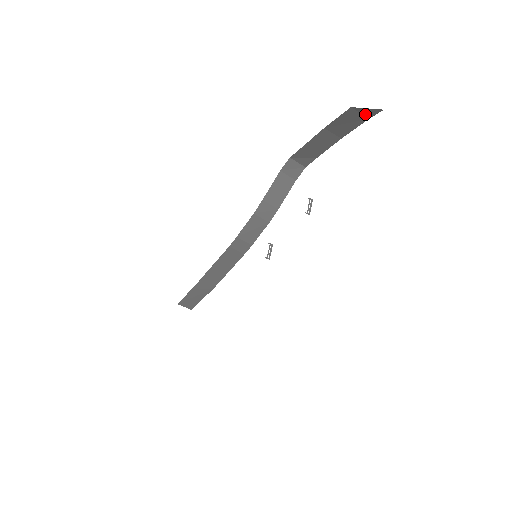
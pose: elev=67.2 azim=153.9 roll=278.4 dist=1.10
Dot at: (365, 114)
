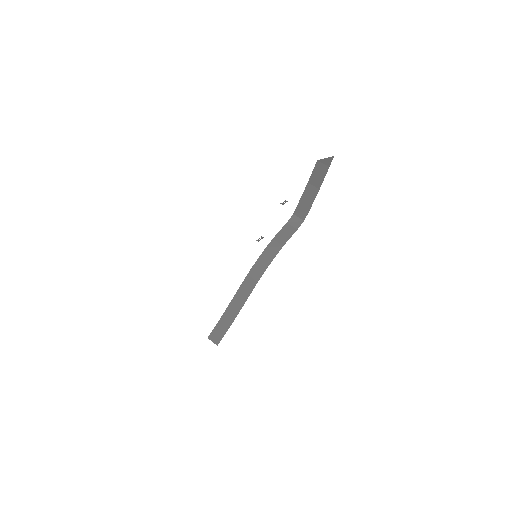
Dot at: (326, 164)
